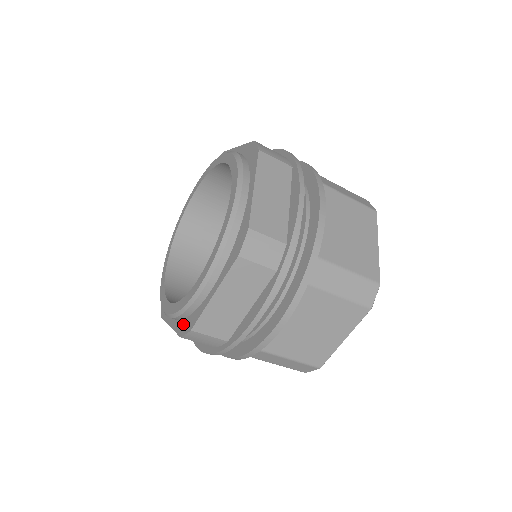
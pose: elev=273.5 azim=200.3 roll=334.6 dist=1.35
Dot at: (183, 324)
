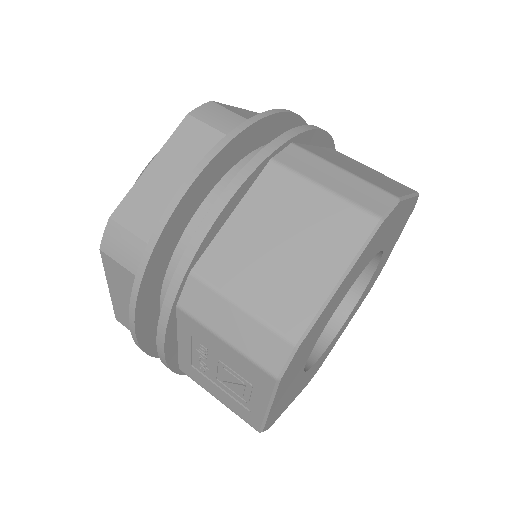
Dot at: occluded
